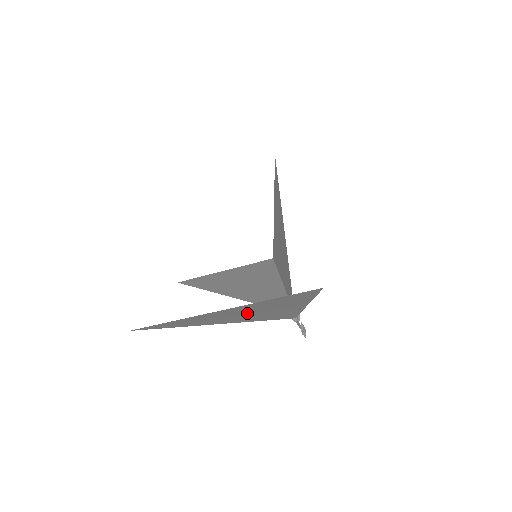
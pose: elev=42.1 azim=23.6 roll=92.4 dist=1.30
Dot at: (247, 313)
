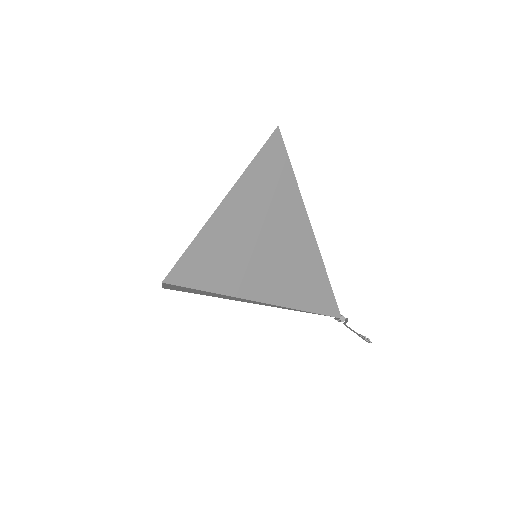
Dot at: (262, 238)
